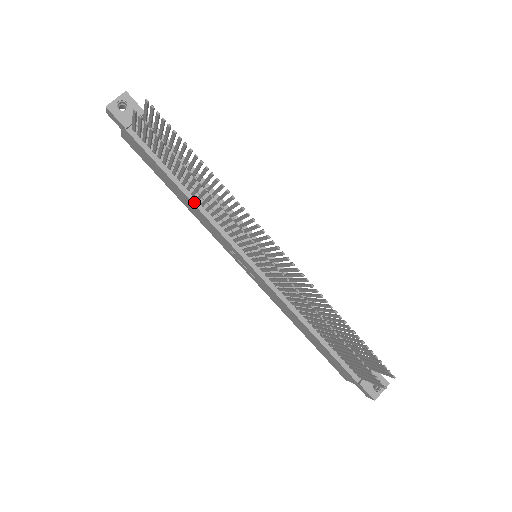
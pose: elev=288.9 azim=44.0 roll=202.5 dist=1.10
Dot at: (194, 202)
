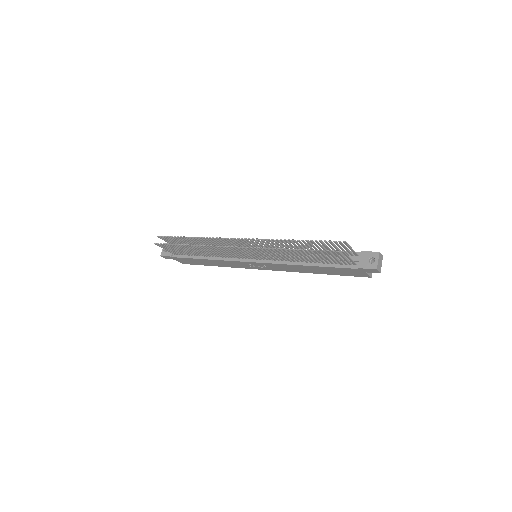
Dot at: (212, 259)
